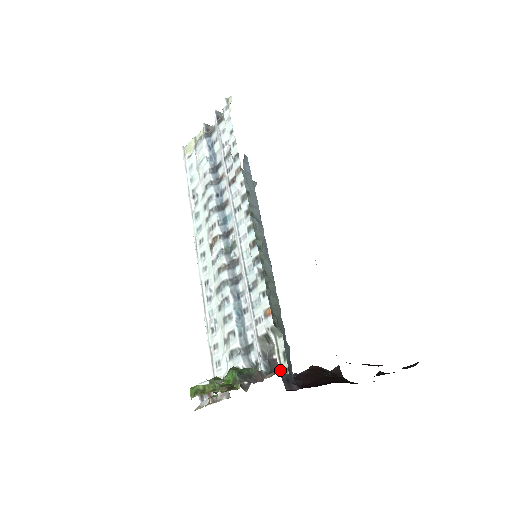
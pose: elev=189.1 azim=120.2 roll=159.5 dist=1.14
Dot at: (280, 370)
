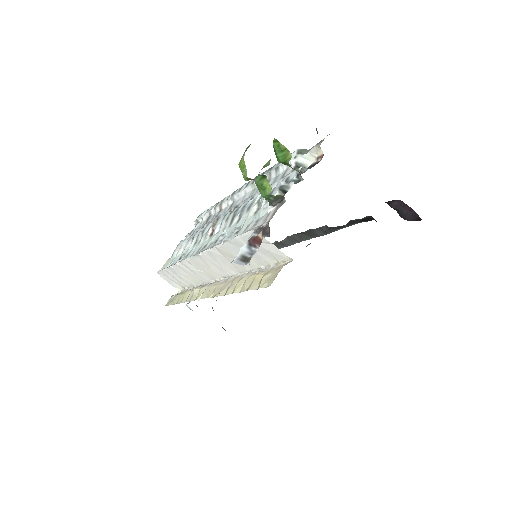
Dot at: occluded
